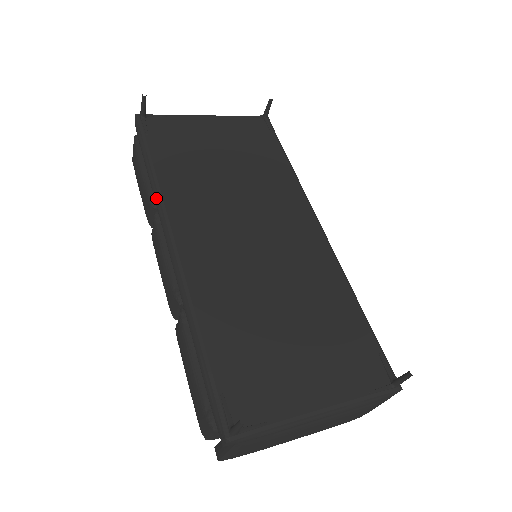
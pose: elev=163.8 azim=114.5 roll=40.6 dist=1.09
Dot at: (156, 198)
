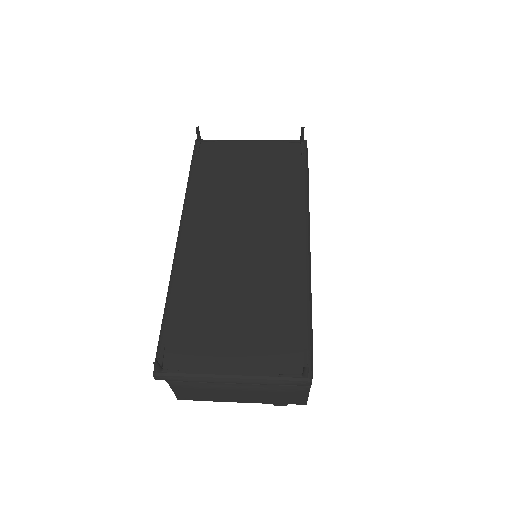
Dot at: (184, 203)
